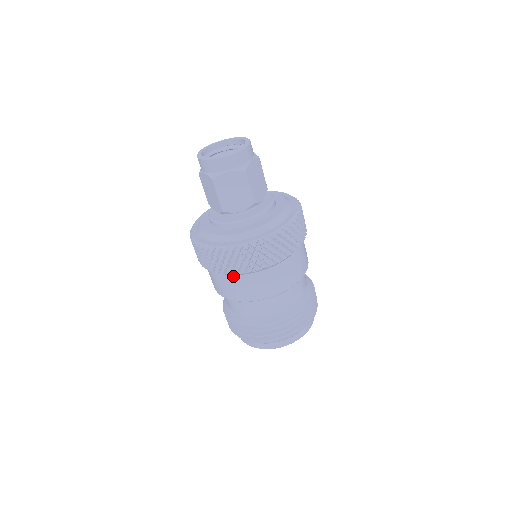
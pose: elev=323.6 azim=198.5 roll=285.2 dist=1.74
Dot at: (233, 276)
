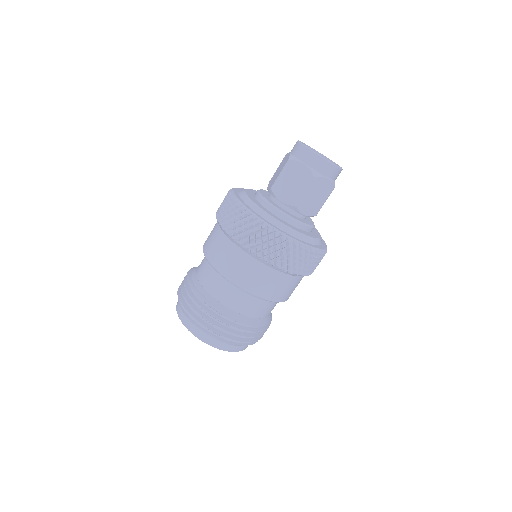
Dot at: (269, 268)
